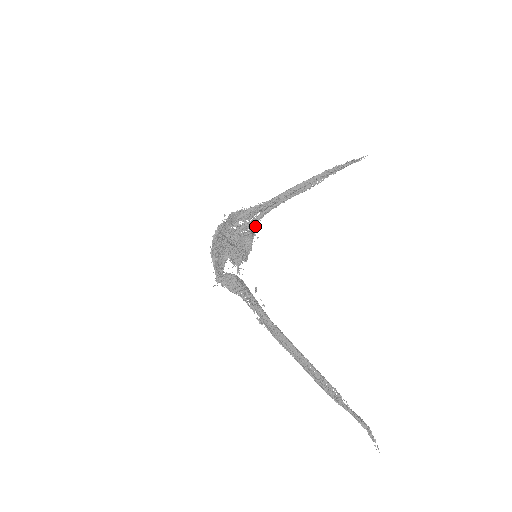
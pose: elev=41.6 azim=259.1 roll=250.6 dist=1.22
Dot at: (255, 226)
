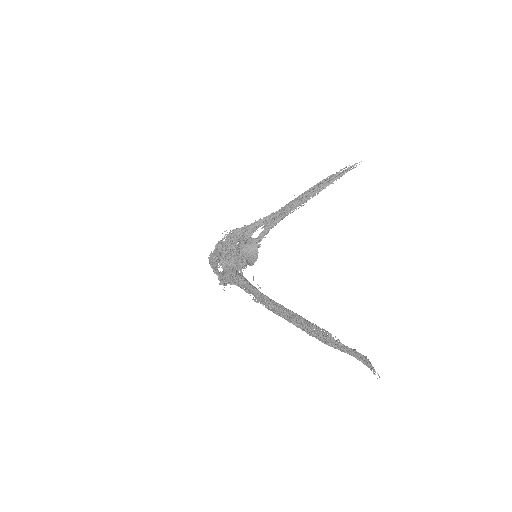
Dot at: (260, 240)
